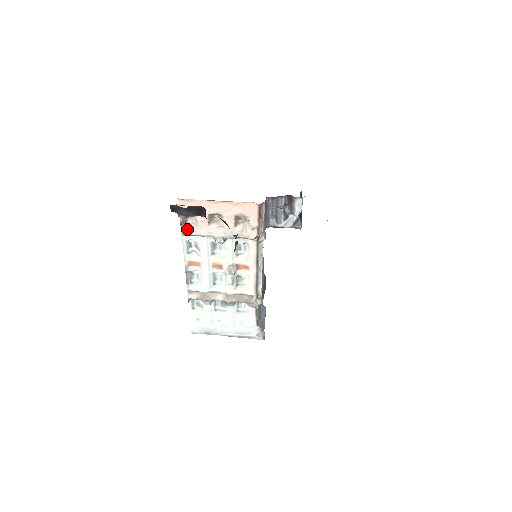
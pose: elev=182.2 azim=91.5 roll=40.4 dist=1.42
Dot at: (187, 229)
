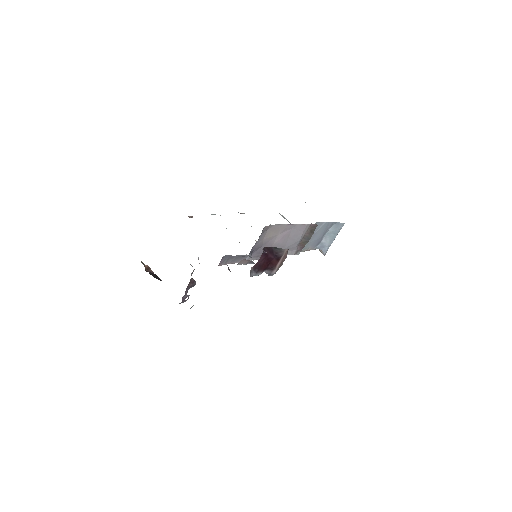
Dot at: occluded
